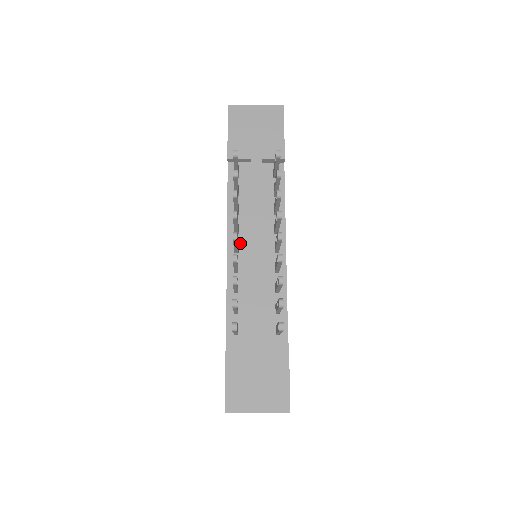
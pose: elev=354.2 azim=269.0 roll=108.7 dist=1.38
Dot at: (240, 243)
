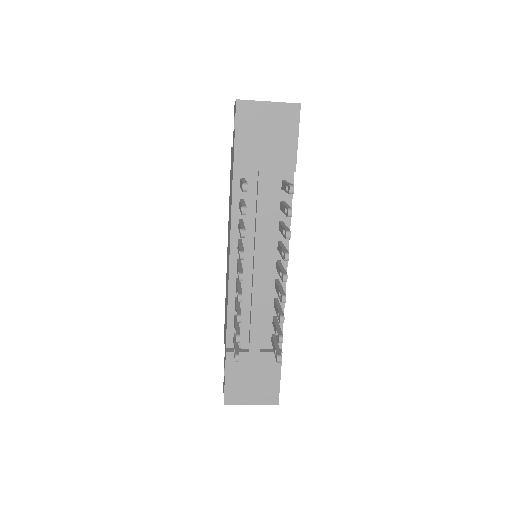
Dot at: occluded
